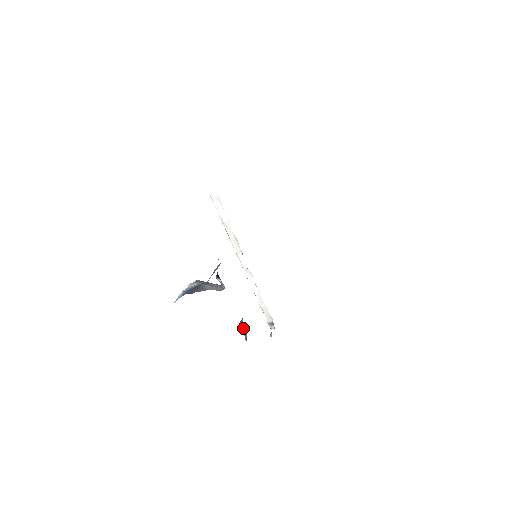
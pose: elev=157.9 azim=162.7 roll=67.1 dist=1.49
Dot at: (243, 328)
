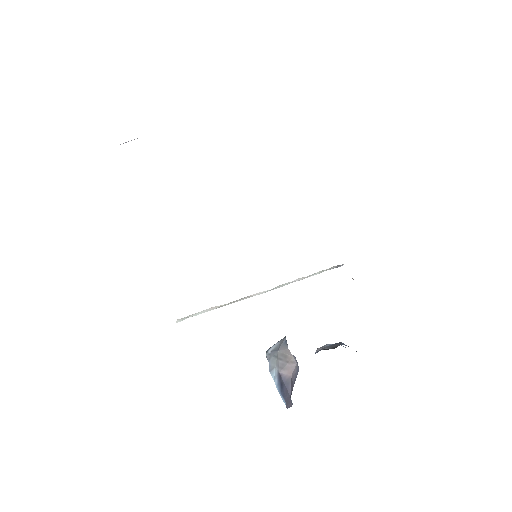
Dot at: occluded
